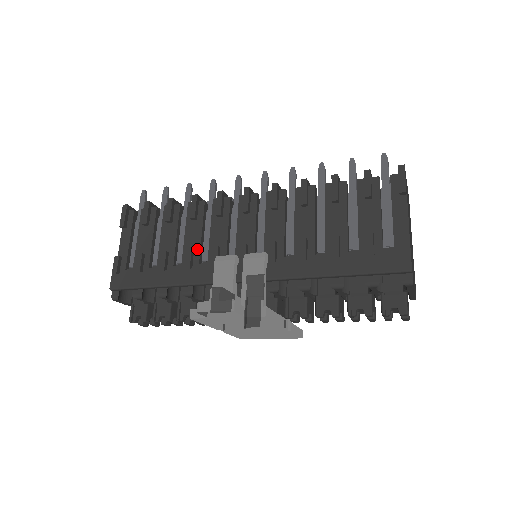
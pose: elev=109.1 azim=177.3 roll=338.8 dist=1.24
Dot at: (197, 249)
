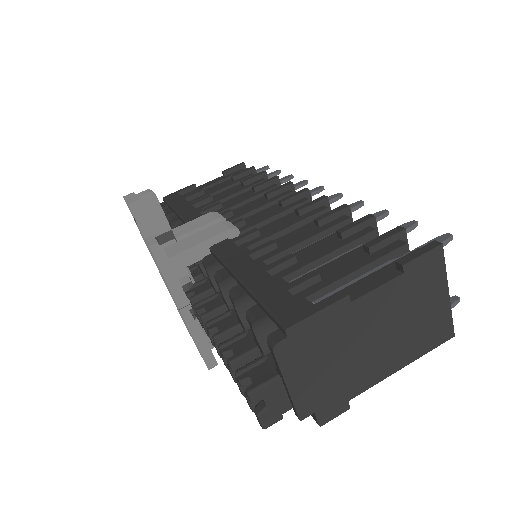
Dot at: (225, 208)
